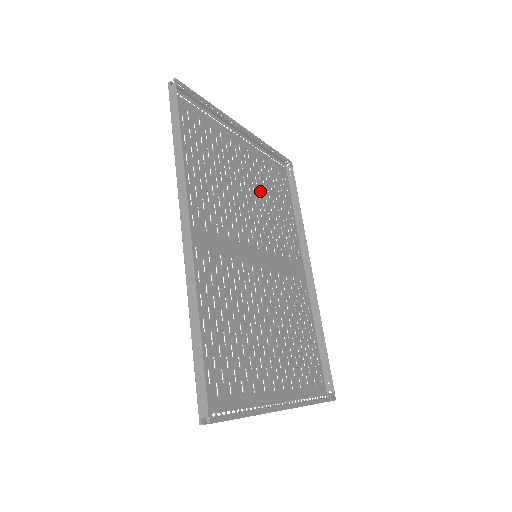
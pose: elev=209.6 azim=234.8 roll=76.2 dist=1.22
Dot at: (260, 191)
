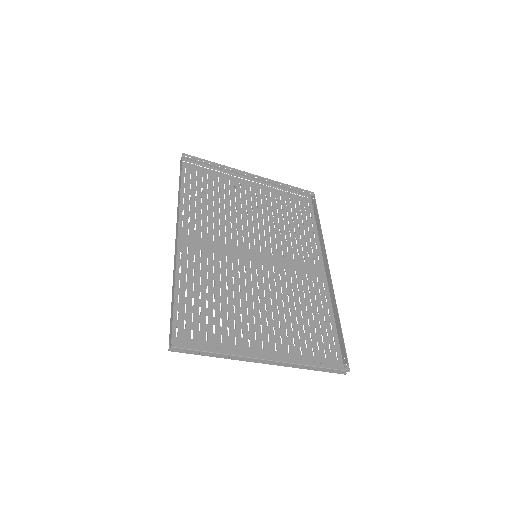
Dot at: (271, 215)
